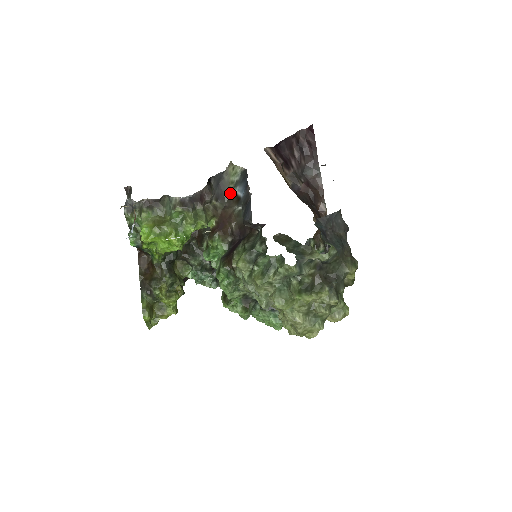
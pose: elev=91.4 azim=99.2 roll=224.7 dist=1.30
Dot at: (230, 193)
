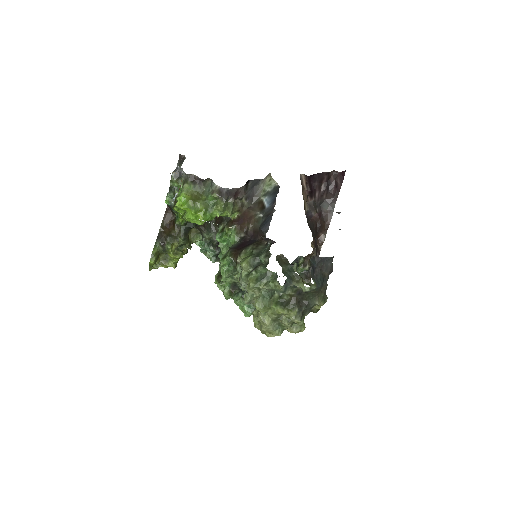
Dot at: (259, 198)
